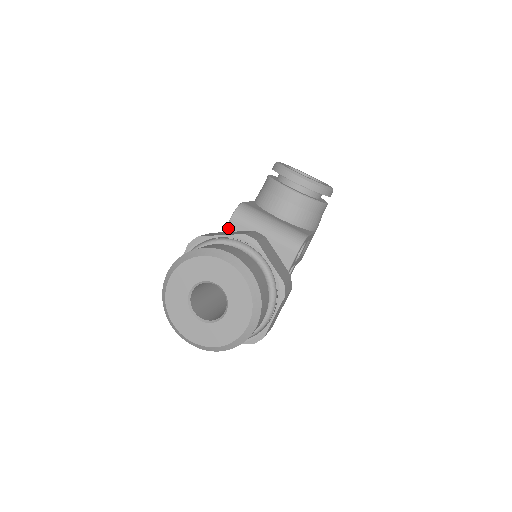
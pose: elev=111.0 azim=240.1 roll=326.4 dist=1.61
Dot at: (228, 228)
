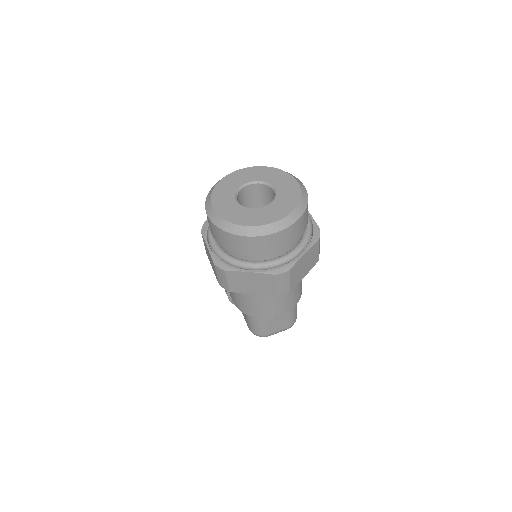
Dot at: occluded
